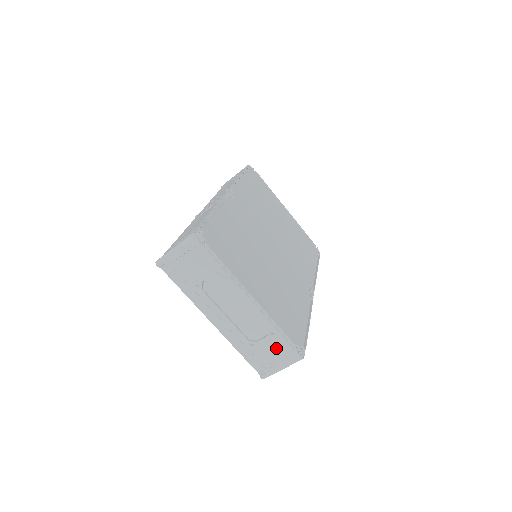
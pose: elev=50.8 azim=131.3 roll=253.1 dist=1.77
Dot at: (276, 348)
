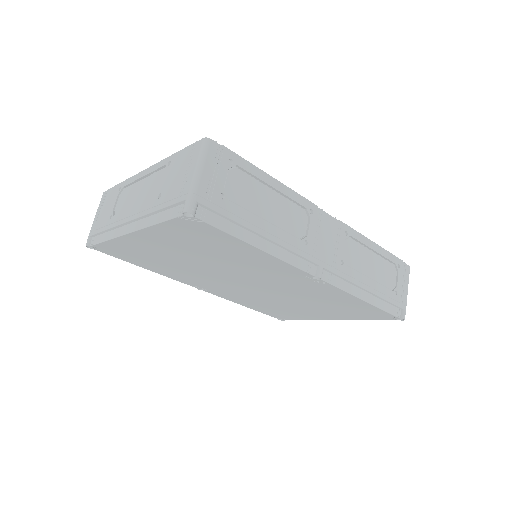
Dot at: (179, 167)
